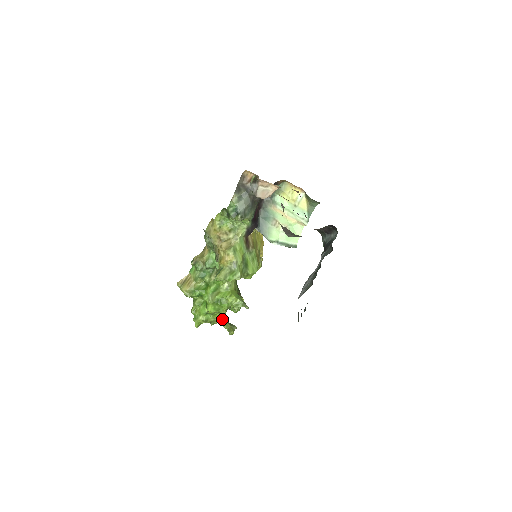
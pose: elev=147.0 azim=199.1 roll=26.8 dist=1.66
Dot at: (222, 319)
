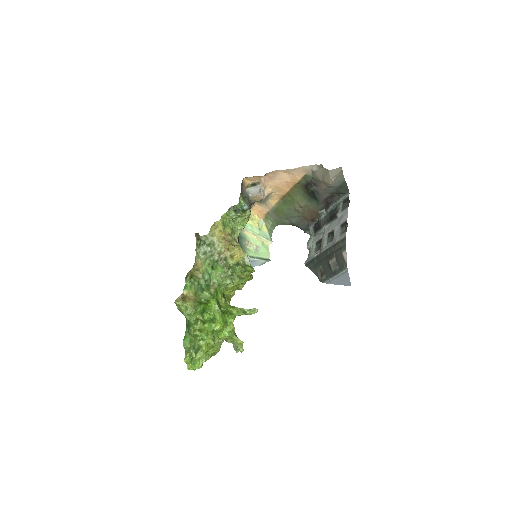
Dot at: (233, 332)
